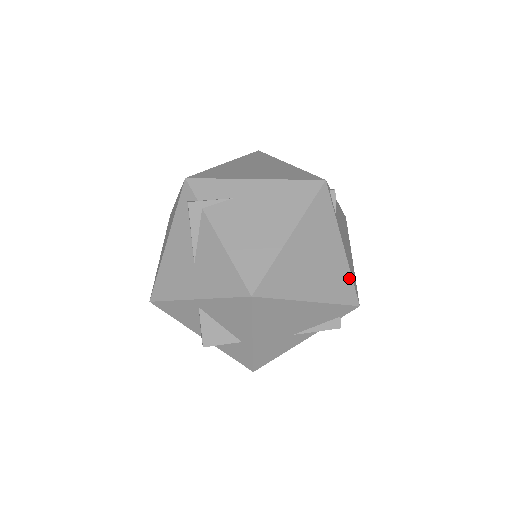
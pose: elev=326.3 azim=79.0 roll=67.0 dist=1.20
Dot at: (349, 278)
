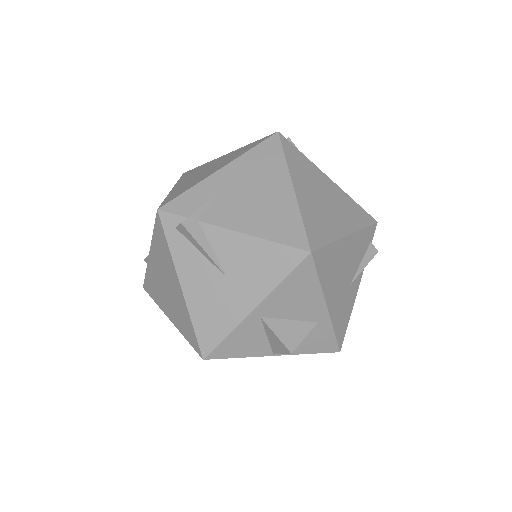
Dot at: (354, 203)
